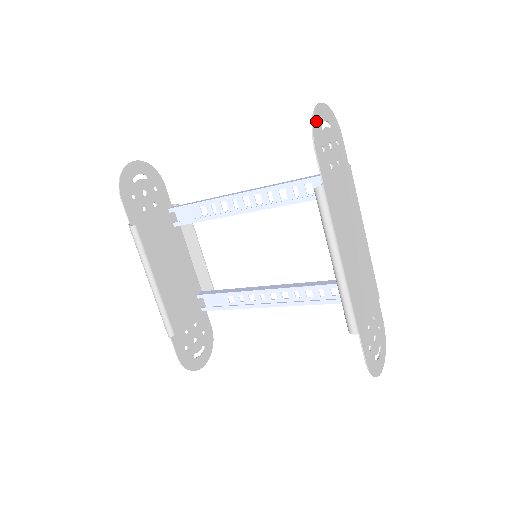
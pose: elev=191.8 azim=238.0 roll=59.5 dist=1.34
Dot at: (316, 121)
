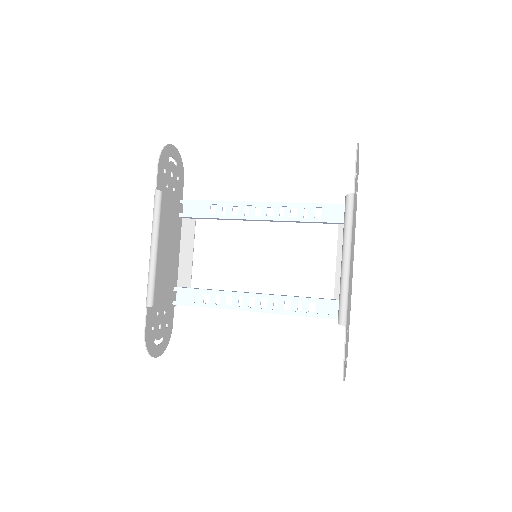
Dot at: occluded
